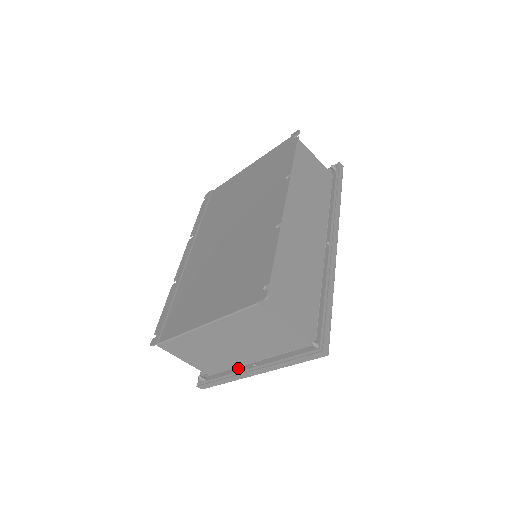
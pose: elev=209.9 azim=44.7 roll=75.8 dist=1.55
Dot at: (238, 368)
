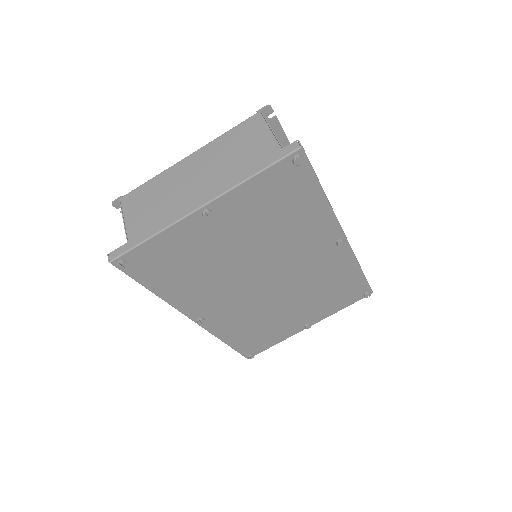
Dot at: occluded
